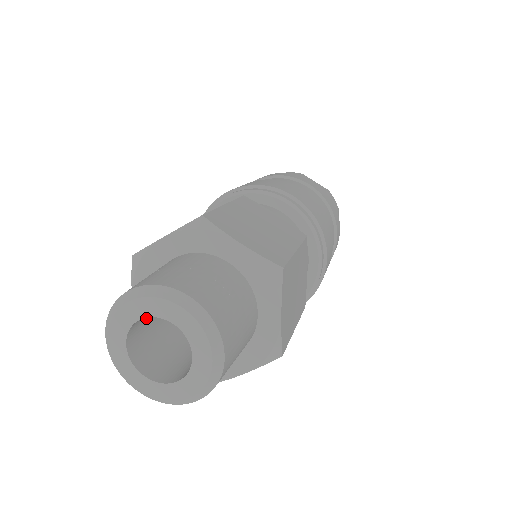
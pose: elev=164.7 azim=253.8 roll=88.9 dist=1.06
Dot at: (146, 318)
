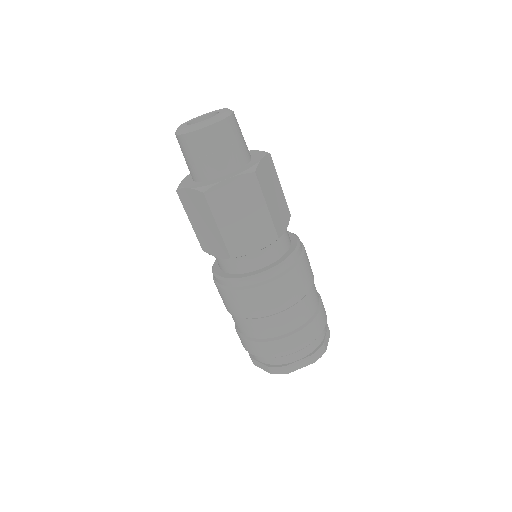
Dot at: occluded
